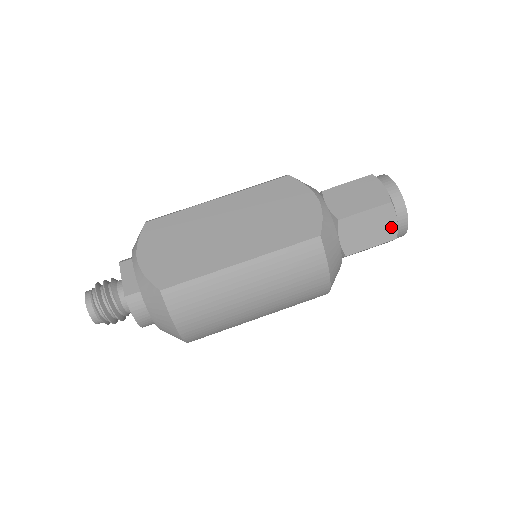
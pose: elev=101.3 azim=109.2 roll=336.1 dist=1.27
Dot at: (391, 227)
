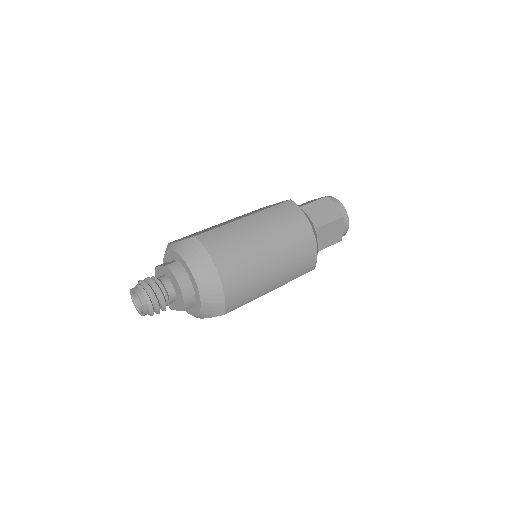
Dot at: (335, 210)
